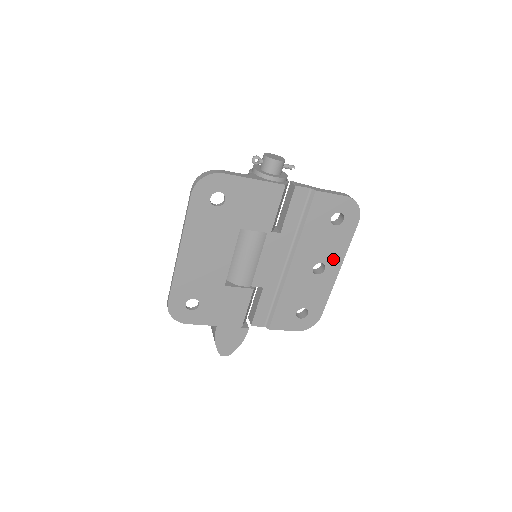
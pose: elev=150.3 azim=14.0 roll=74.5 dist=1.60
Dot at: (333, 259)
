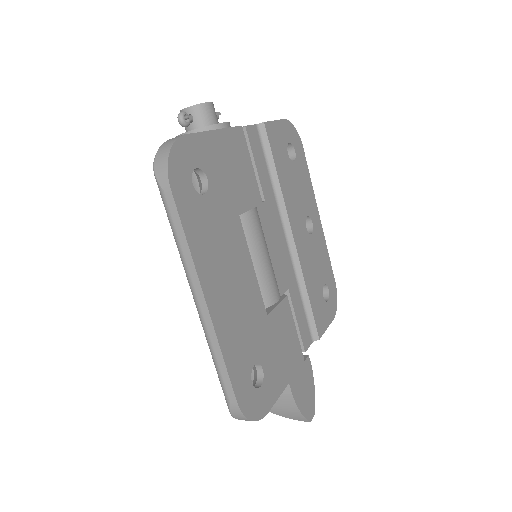
Dot at: (310, 205)
